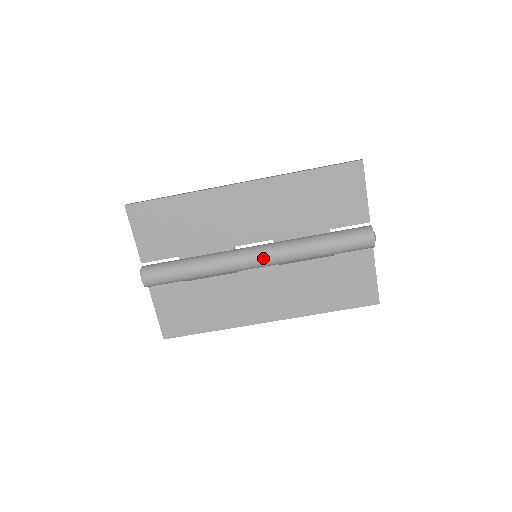
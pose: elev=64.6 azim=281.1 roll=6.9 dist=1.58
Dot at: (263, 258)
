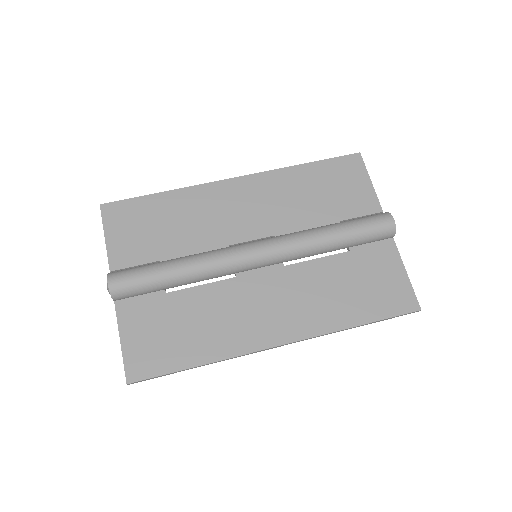
Dot at: (266, 246)
